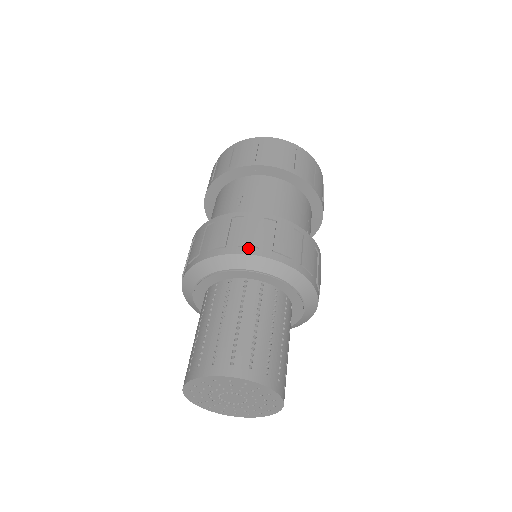
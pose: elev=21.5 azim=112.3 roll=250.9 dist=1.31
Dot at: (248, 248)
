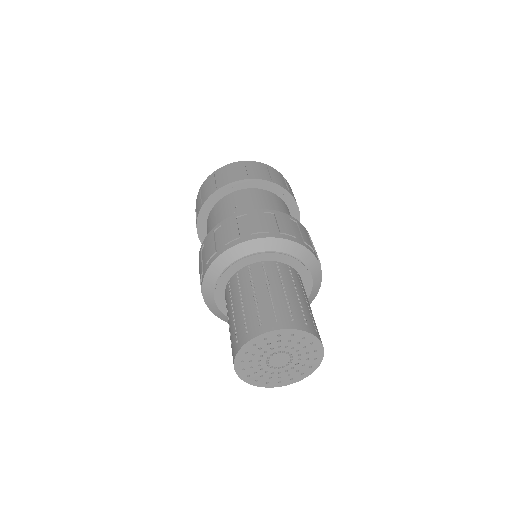
Dot at: (260, 234)
